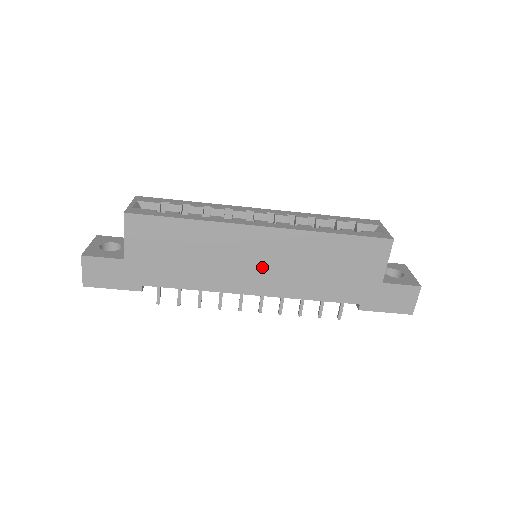
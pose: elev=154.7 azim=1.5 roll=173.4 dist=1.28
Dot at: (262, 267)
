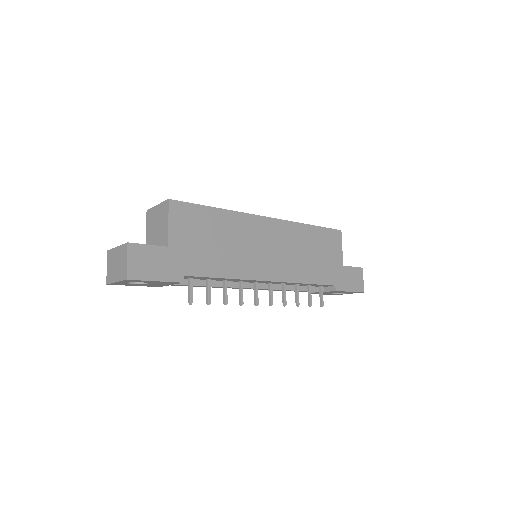
Dot at: (273, 254)
